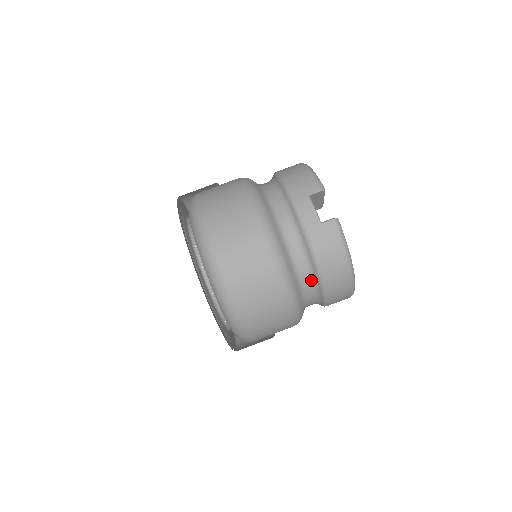
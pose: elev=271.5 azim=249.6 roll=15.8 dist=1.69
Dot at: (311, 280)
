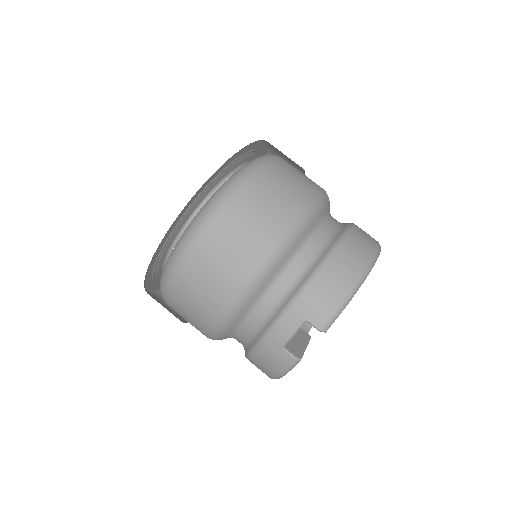
Dot at: (243, 345)
